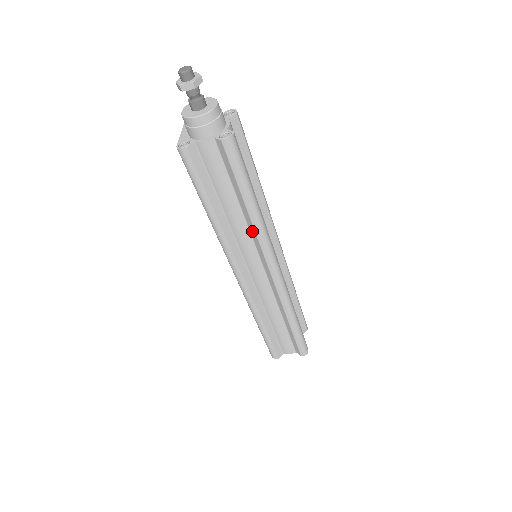
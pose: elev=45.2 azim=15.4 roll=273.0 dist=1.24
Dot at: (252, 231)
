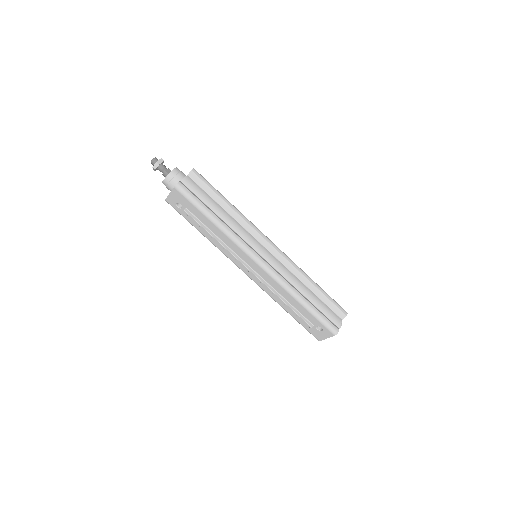
Dot at: (240, 221)
